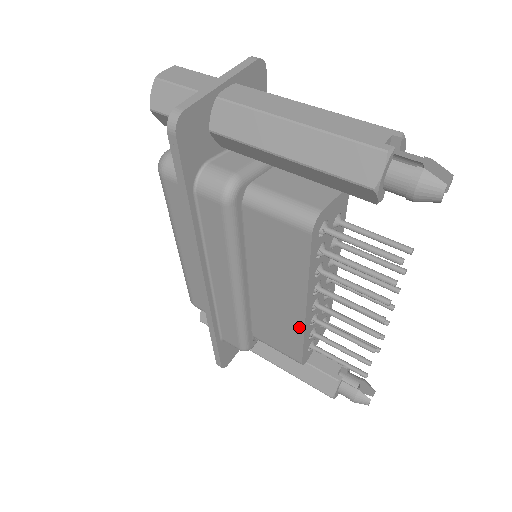
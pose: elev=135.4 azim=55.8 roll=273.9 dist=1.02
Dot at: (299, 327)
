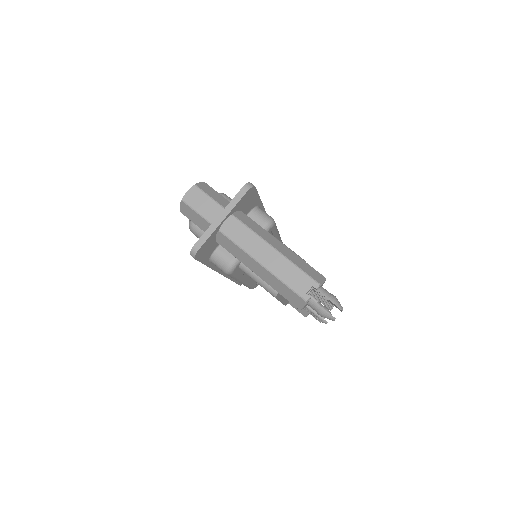
Dot at: occluded
